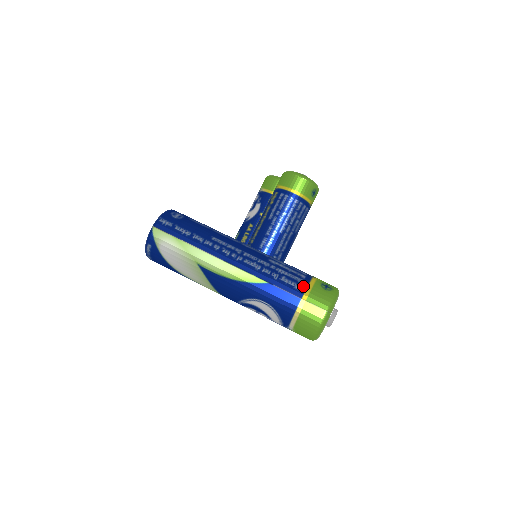
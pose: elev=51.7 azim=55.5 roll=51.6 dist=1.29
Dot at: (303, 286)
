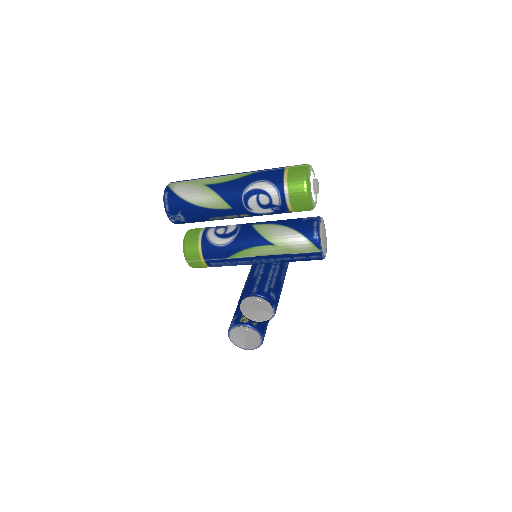
Dot at: occluded
